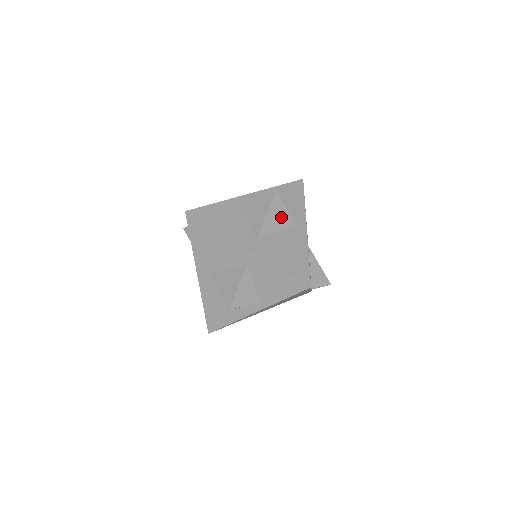
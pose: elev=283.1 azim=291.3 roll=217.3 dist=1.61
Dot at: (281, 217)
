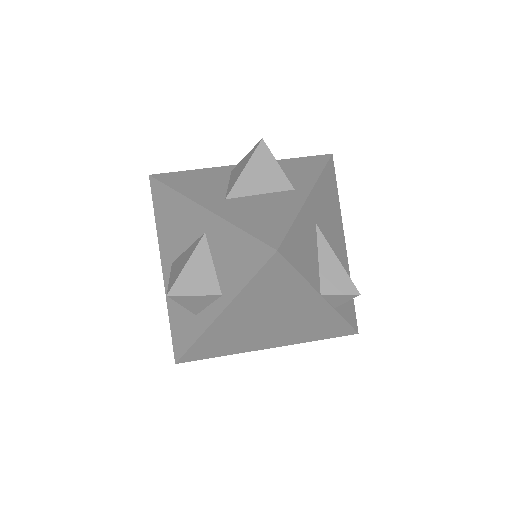
Dot at: (269, 175)
